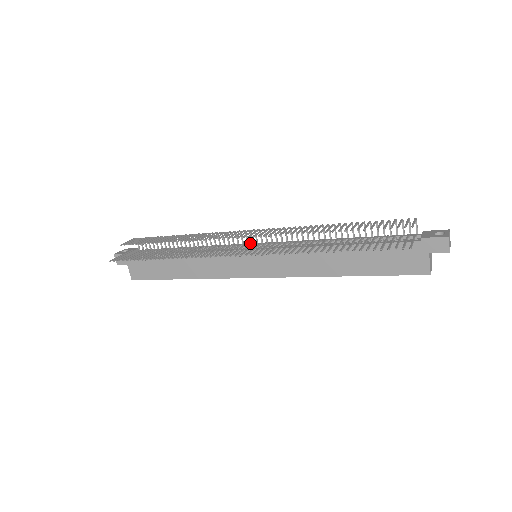
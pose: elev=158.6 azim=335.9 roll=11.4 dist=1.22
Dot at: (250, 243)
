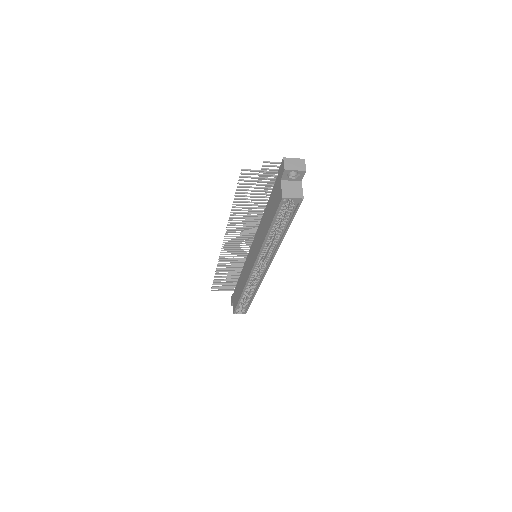
Dot at: (250, 245)
